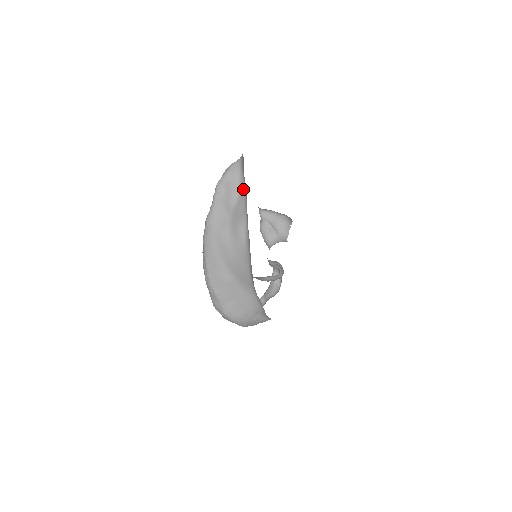
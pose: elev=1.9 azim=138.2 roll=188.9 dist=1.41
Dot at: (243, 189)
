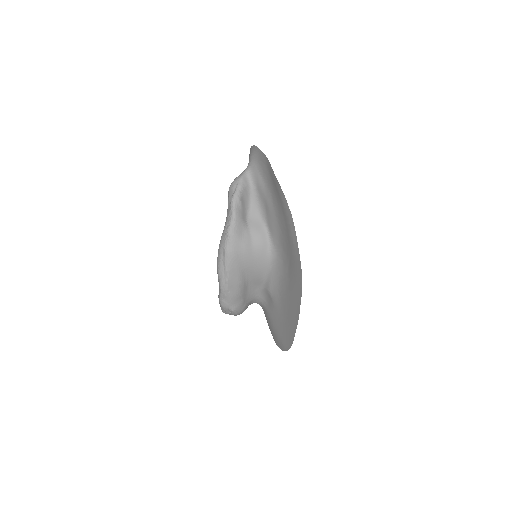
Dot at: (255, 201)
